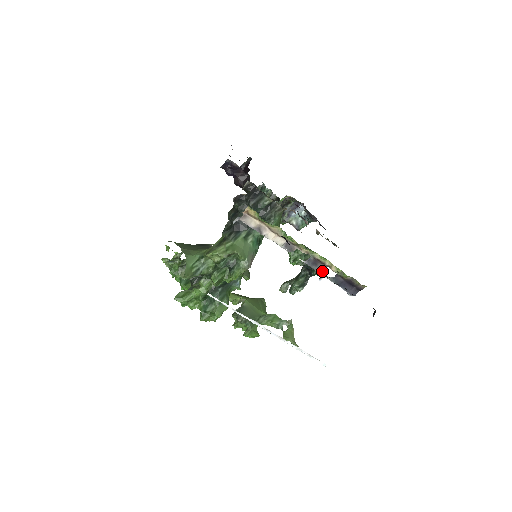
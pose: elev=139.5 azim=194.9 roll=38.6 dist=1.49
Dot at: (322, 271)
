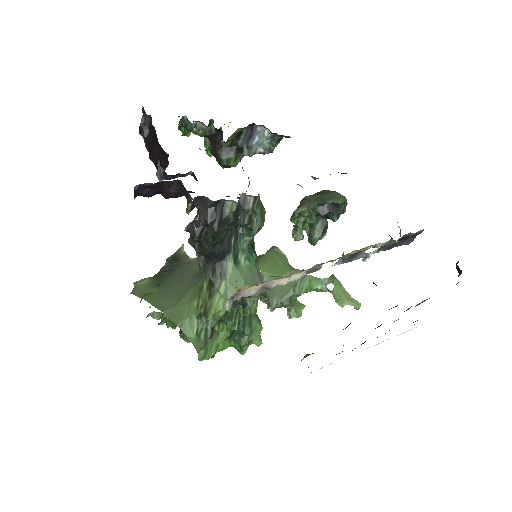
Dot at: occluded
